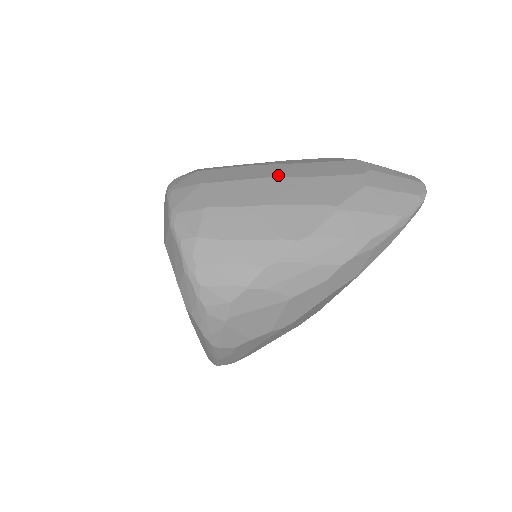
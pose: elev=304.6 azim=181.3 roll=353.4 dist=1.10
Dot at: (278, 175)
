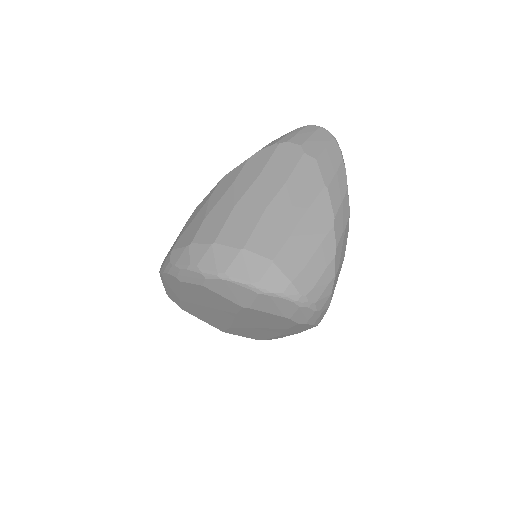
Dot at: (269, 199)
